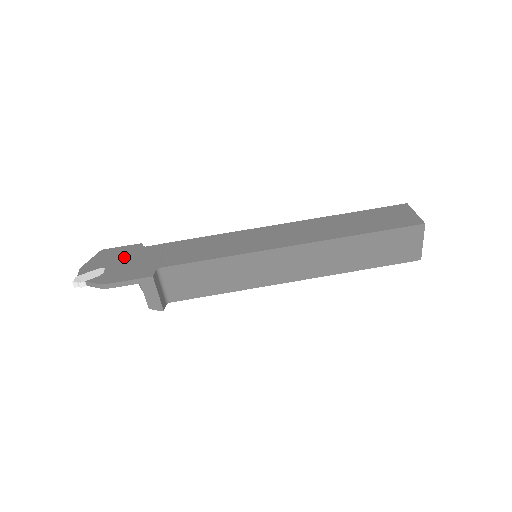
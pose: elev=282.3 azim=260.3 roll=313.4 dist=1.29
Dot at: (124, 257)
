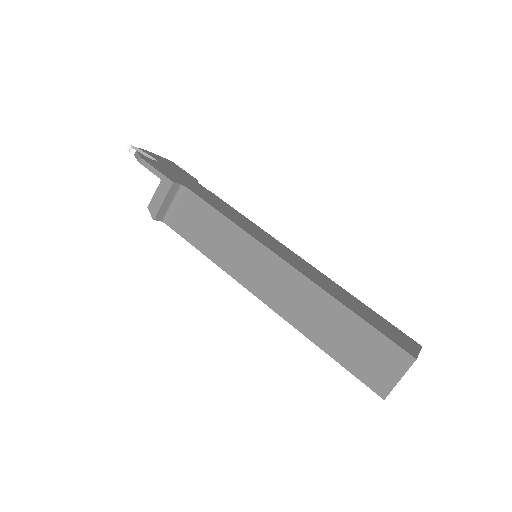
Dot at: (177, 170)
